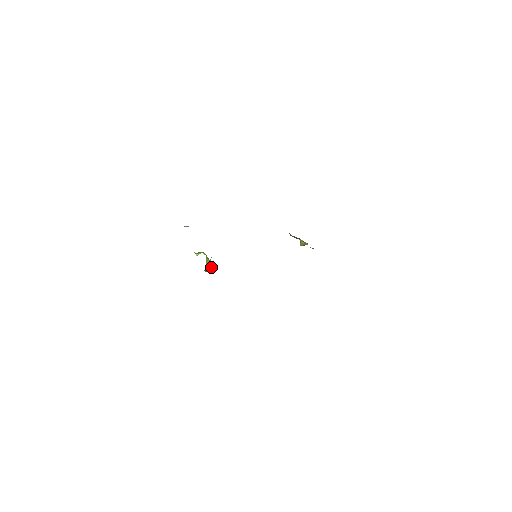
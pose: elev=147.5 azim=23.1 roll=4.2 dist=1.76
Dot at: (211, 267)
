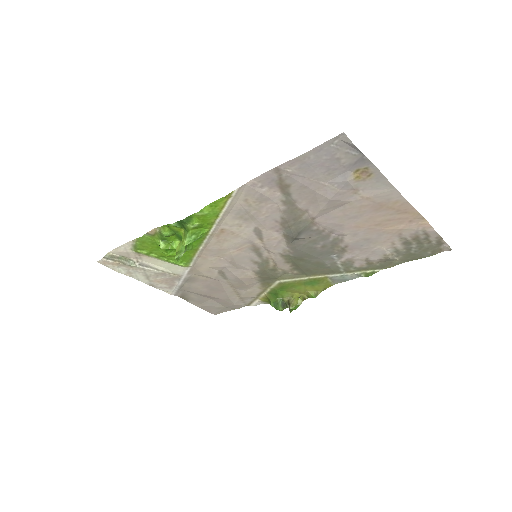
Dot at: (197, 237)
